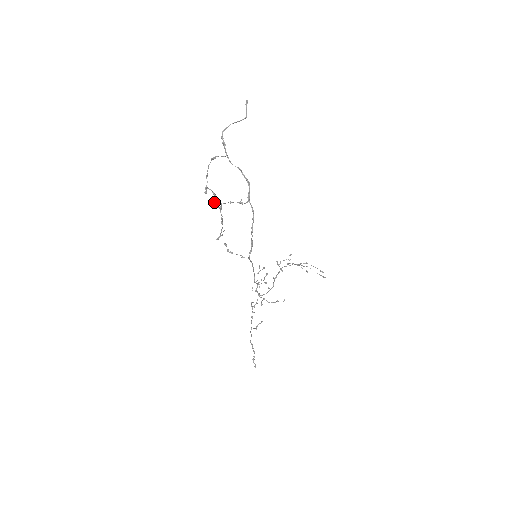
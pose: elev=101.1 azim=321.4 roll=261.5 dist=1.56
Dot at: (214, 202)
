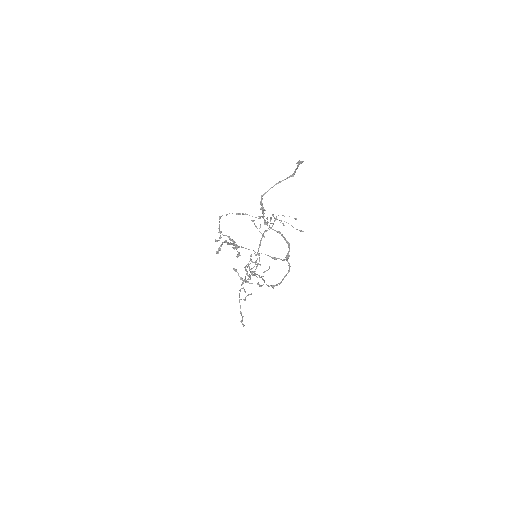
Dot at: (233, 248)
